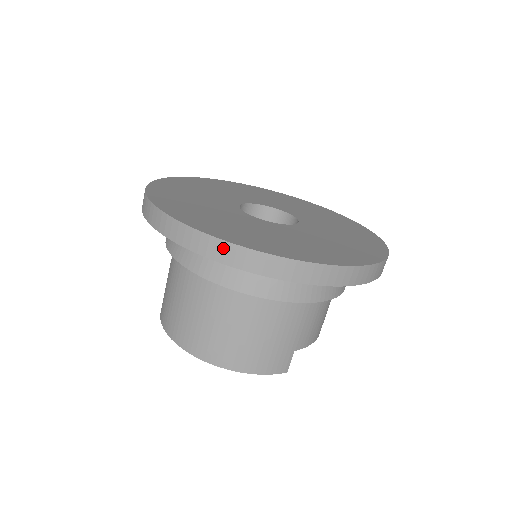
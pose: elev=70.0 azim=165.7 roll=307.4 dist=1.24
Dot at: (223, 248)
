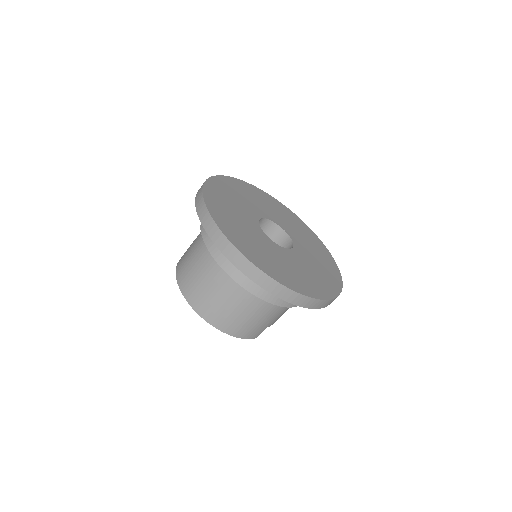
Dot at: (264, 278)
